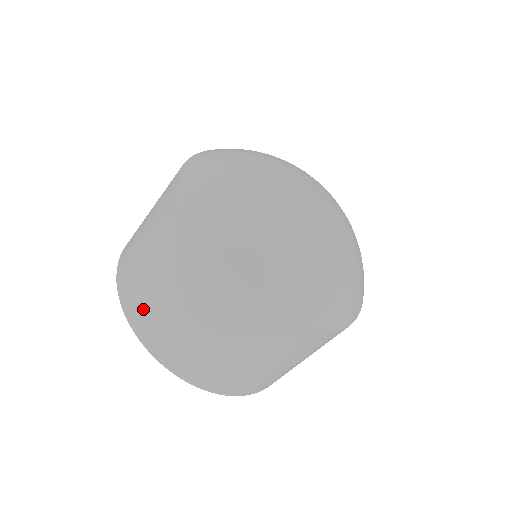
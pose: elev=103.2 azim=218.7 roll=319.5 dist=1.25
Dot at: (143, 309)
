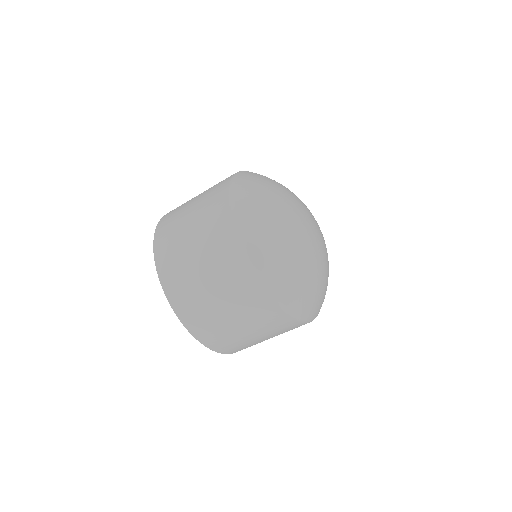
Dot at: occluded
